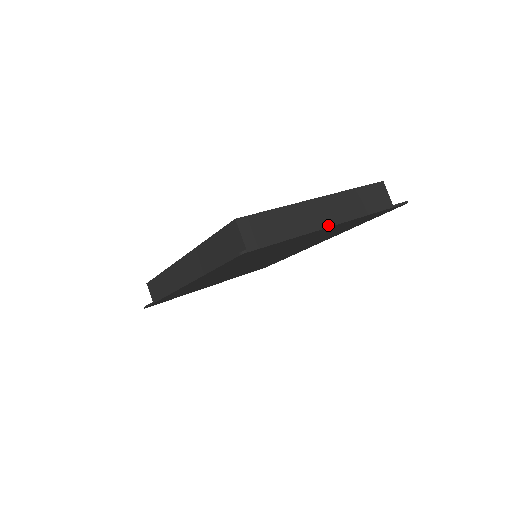
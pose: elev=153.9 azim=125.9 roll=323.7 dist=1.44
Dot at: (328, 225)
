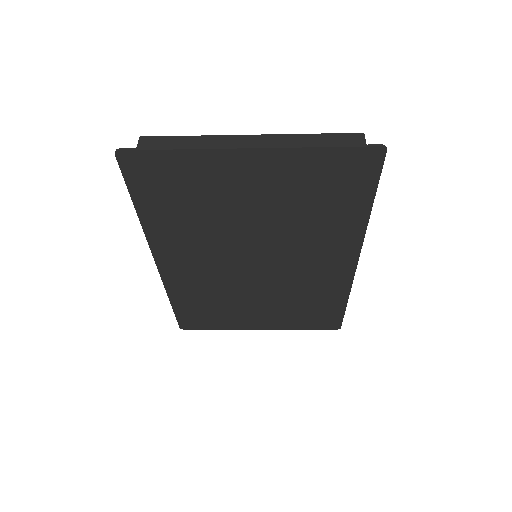
Dot at: (235, 147)
